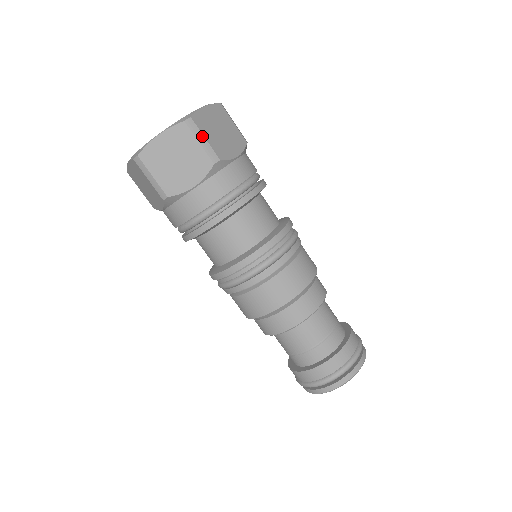
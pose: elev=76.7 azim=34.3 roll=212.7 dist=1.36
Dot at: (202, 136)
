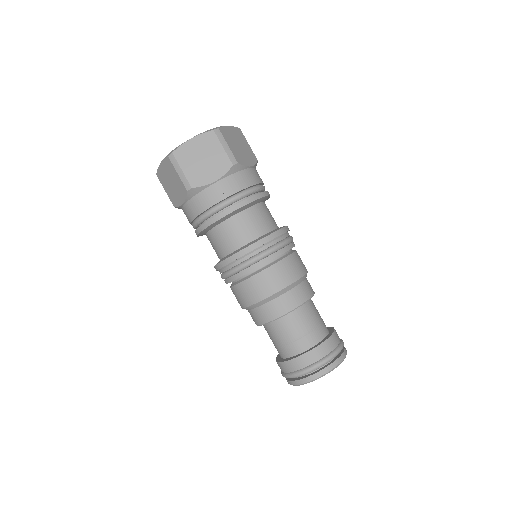
Dot at: (180, 168)
